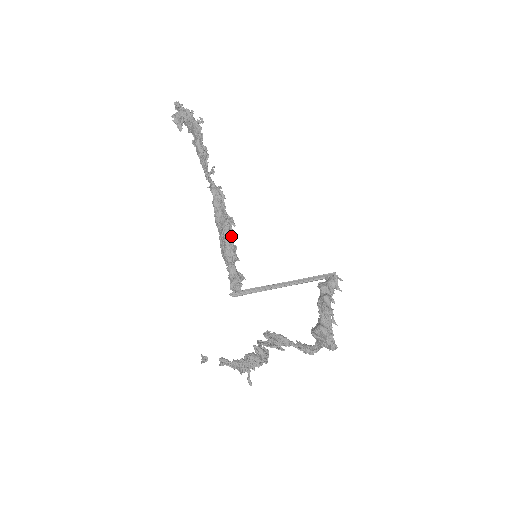
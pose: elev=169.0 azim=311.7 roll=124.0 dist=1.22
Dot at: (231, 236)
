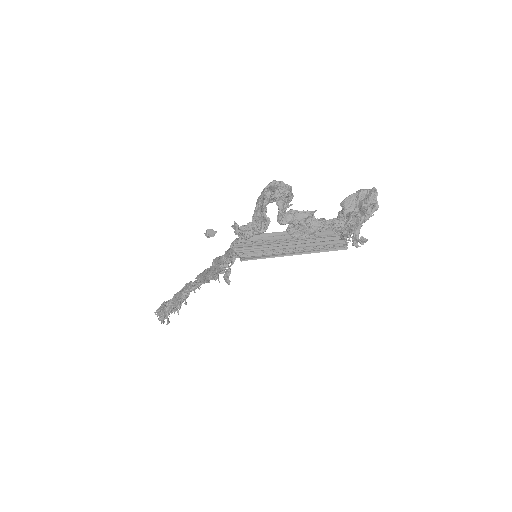
Dot at: occluded
